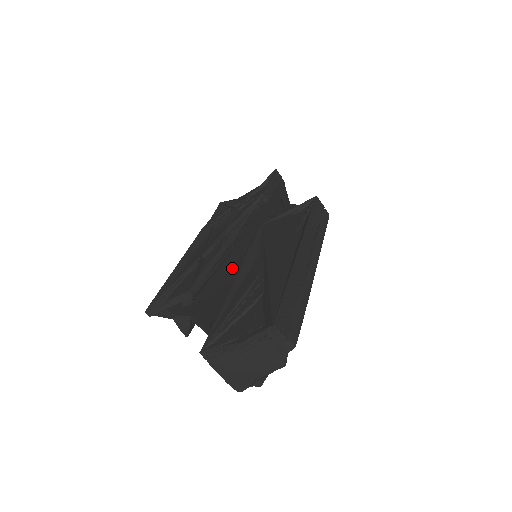
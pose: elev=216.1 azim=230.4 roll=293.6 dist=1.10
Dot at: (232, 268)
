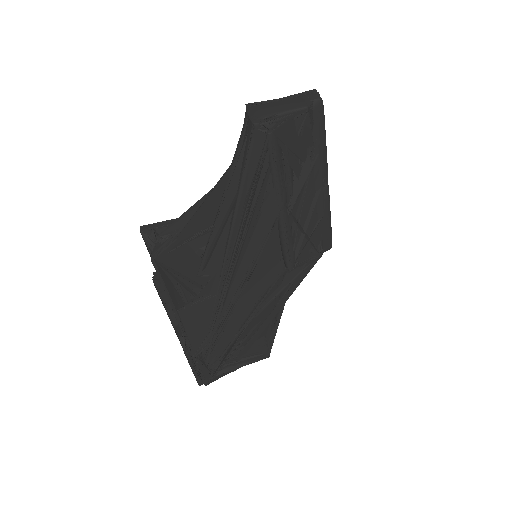
Dot at: occluded
